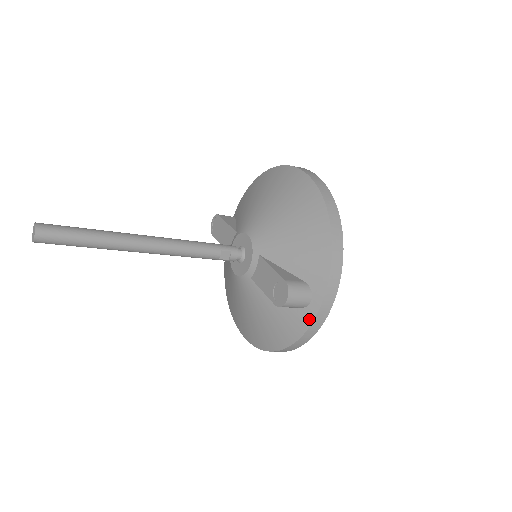
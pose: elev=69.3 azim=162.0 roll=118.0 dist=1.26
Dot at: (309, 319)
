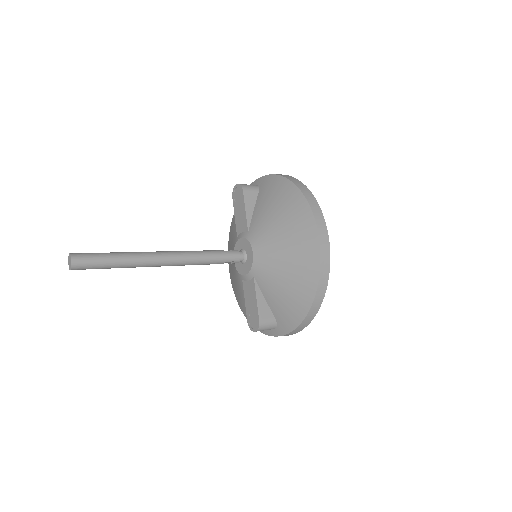
Dot at: (268, 333)
